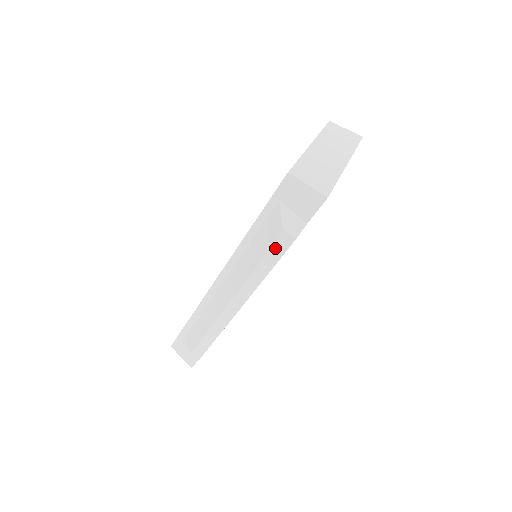
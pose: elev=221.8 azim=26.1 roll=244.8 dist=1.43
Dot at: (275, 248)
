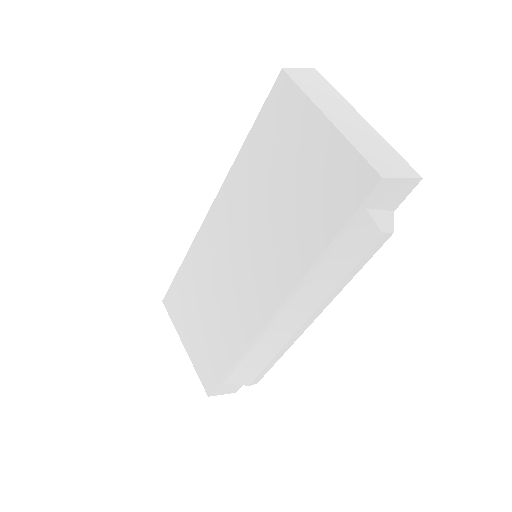
Dot at: (369, 253)
